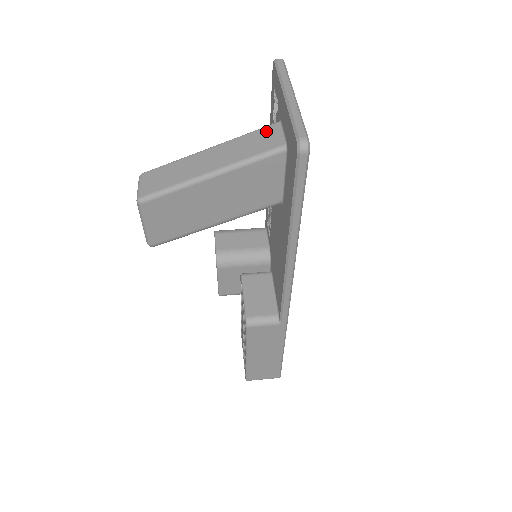
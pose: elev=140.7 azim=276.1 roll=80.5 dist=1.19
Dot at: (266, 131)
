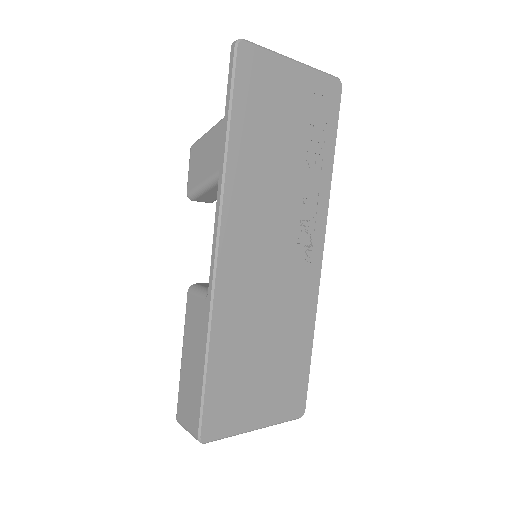
Dot at: occluded
